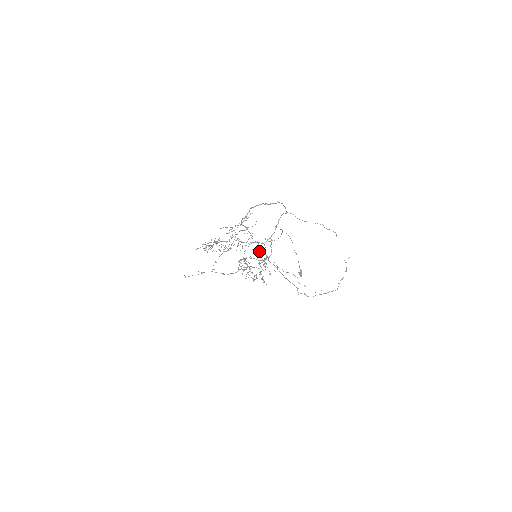
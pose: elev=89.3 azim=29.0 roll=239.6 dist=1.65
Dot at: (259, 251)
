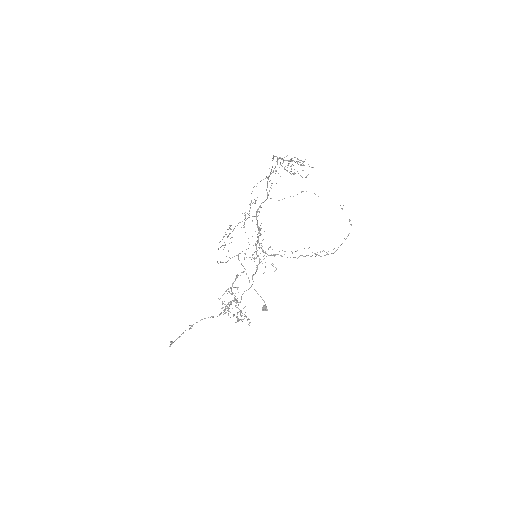
Dot at: occluded
